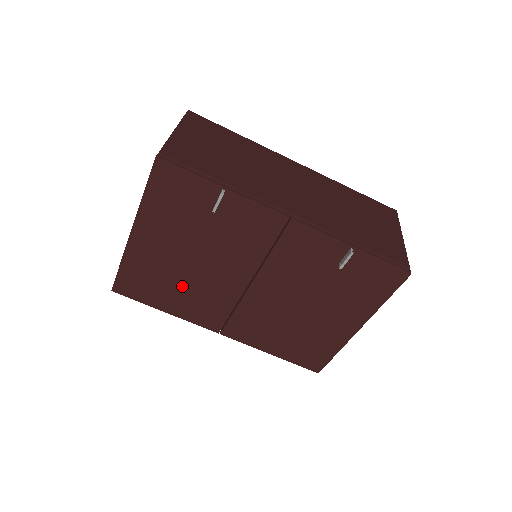
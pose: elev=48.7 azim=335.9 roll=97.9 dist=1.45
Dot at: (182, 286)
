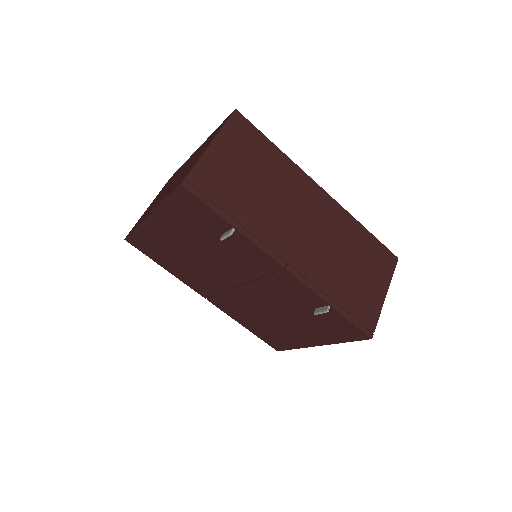
Dot at: (183, 263)
